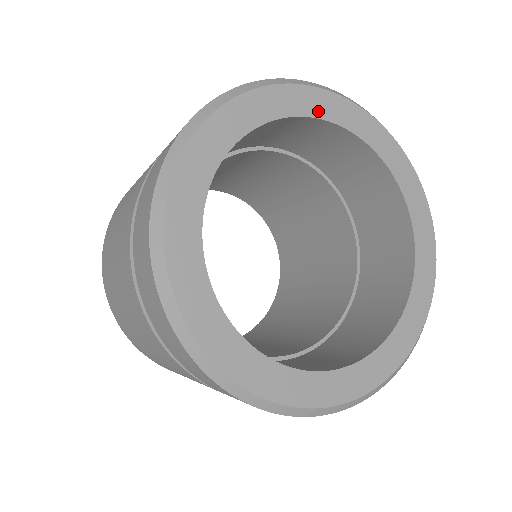
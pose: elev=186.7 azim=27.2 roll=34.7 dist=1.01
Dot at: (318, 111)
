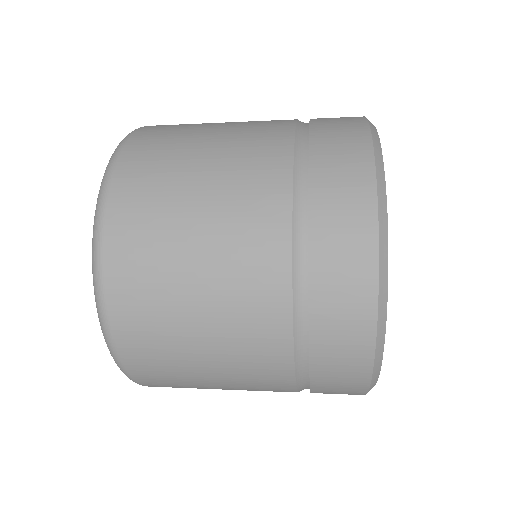
Dot at: occluded
